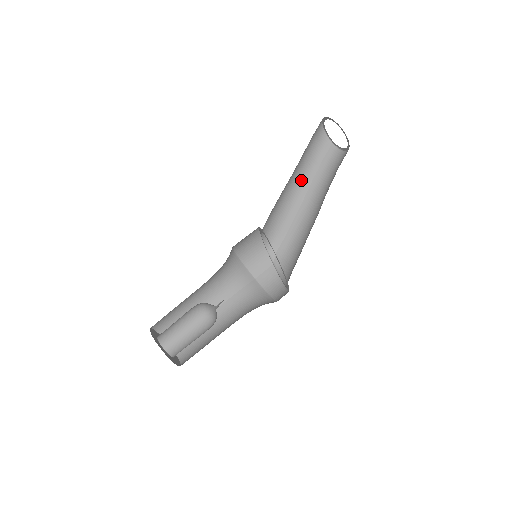
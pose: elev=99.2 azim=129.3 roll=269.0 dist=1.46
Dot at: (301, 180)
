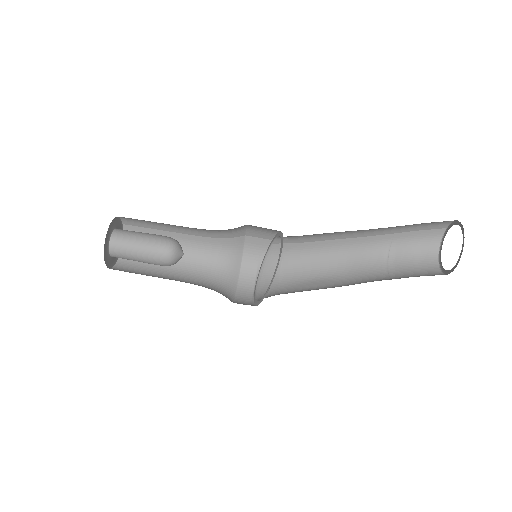
Dot at: (375, 229)
